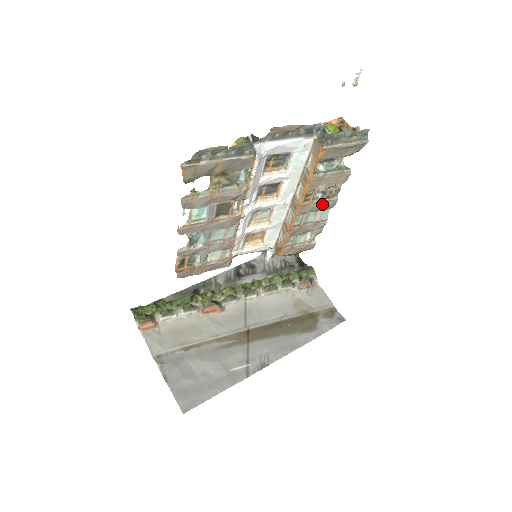
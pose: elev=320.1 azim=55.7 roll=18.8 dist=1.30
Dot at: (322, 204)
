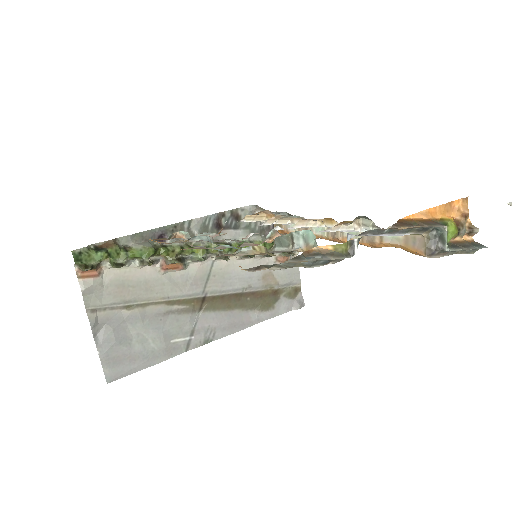
Dot at: occluded
